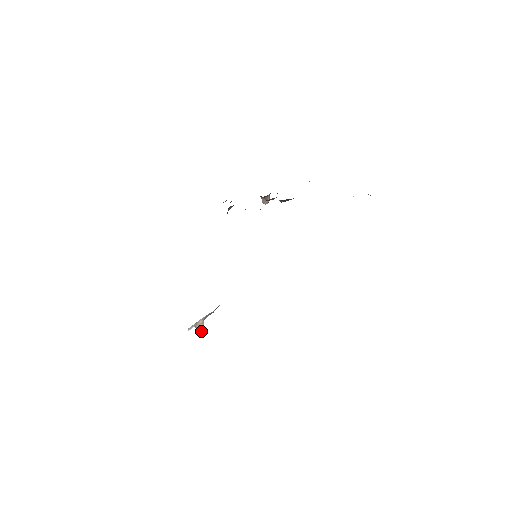
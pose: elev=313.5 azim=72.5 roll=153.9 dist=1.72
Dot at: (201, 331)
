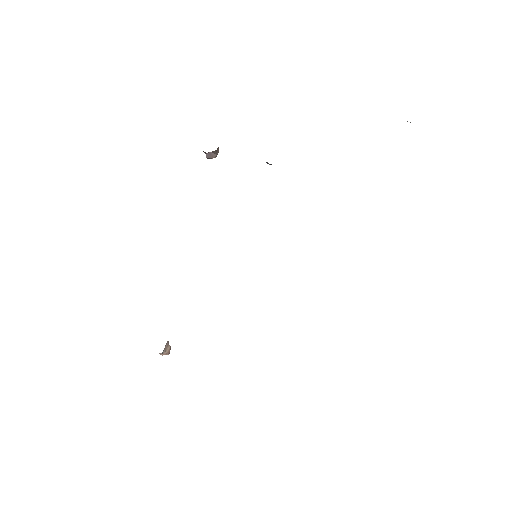
Dot at: (169, 353)
